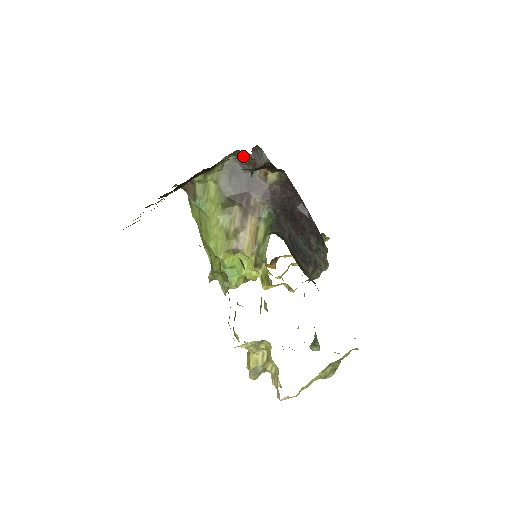
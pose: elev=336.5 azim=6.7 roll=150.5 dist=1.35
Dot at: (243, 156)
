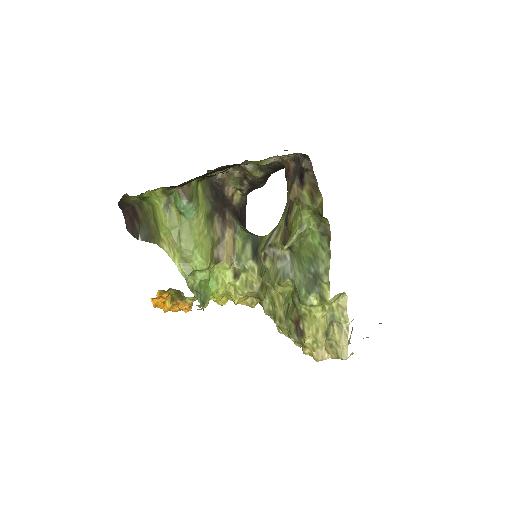
Dot at: (221, 174)
